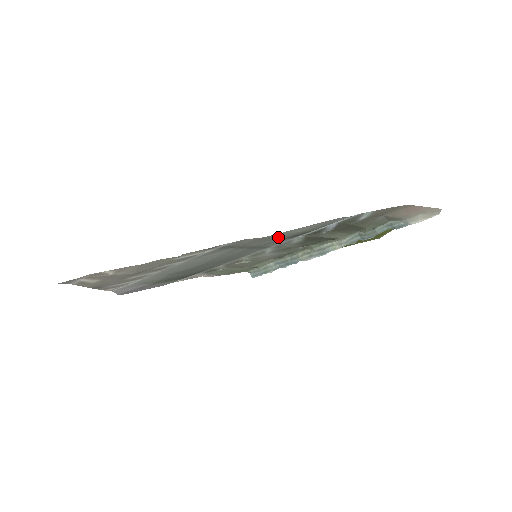
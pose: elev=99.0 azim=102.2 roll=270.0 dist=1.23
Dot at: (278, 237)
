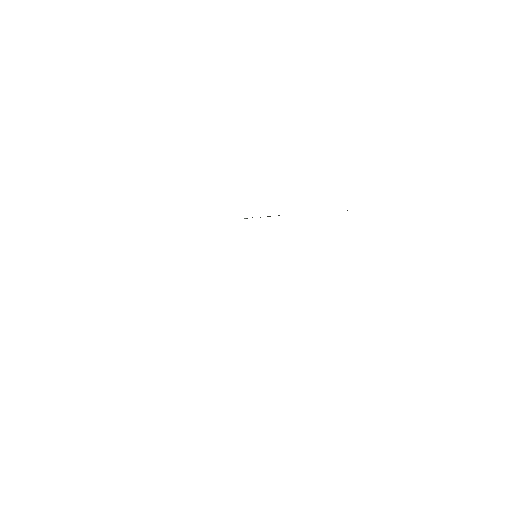
Dot at: occluded
